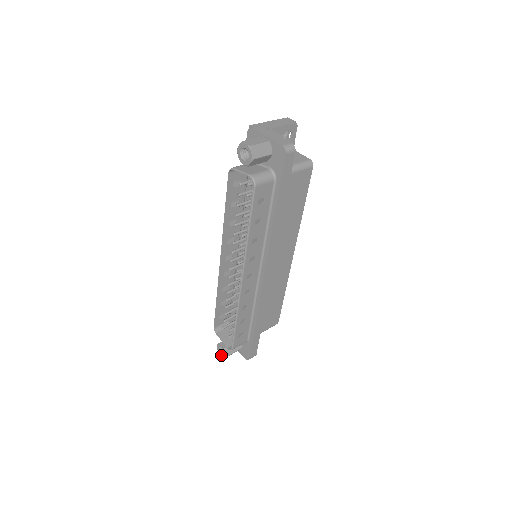
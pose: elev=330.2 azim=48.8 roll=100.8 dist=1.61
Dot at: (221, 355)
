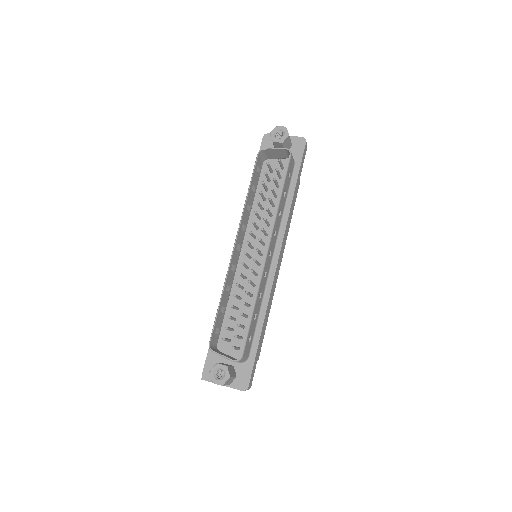
Dot at: (218, 382)
